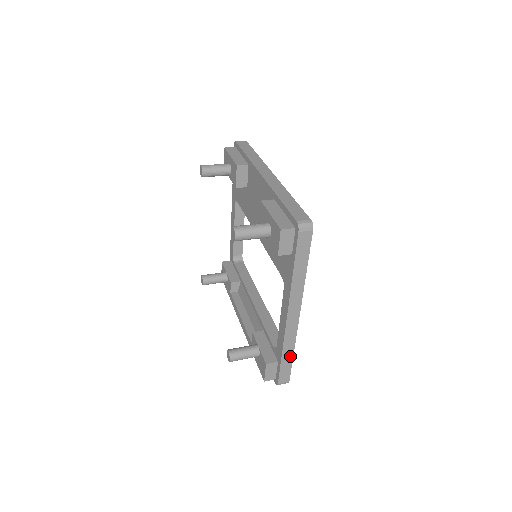
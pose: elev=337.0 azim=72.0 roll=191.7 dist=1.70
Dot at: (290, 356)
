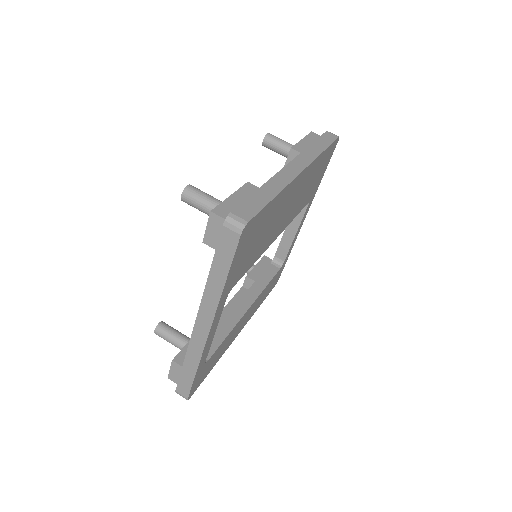
Dot at: (193, 371)
